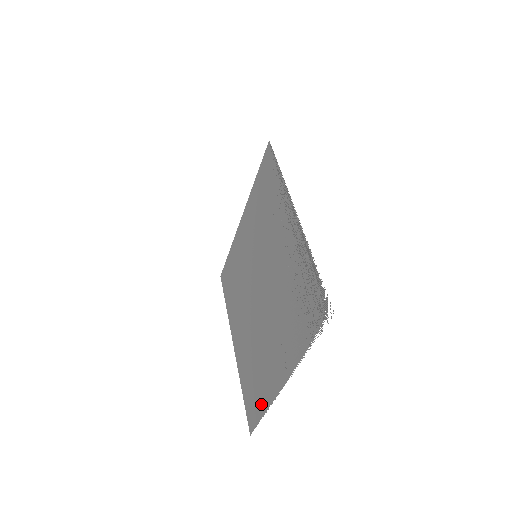
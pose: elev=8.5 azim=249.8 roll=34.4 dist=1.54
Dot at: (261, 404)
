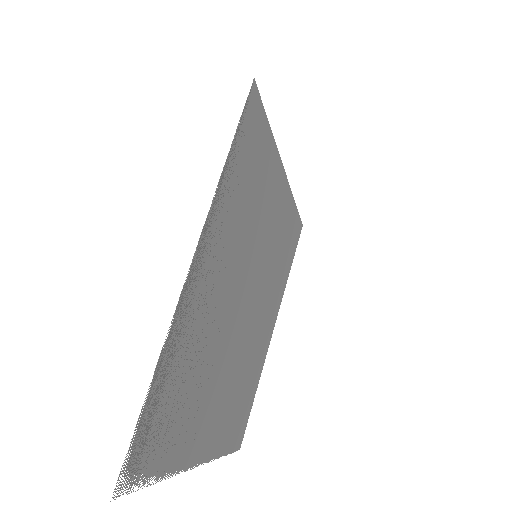
Dot at: (228, 440)
